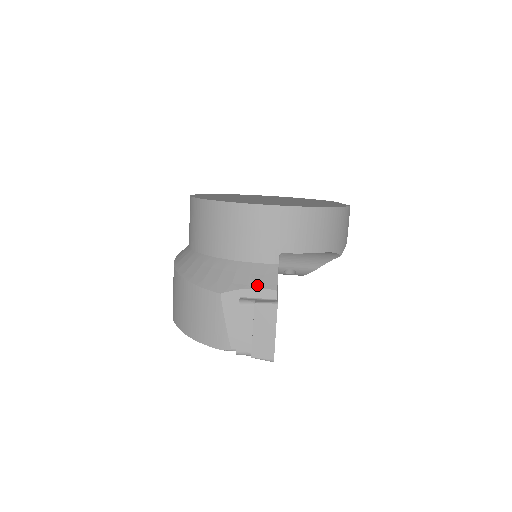
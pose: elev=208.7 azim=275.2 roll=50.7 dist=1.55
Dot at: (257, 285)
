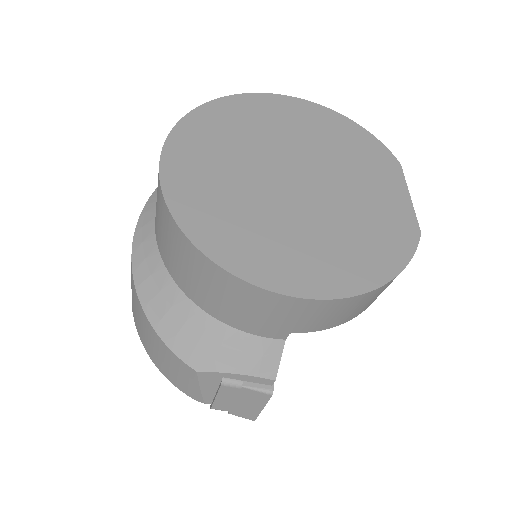
Dot at: (249, 371)
